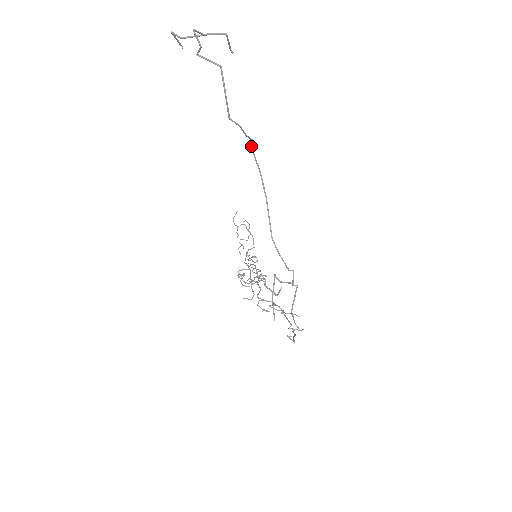
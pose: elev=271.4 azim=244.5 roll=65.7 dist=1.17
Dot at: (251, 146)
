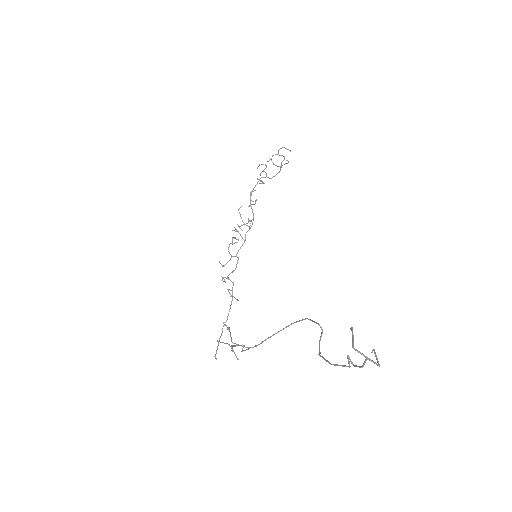
Dot at: (319, 324)
